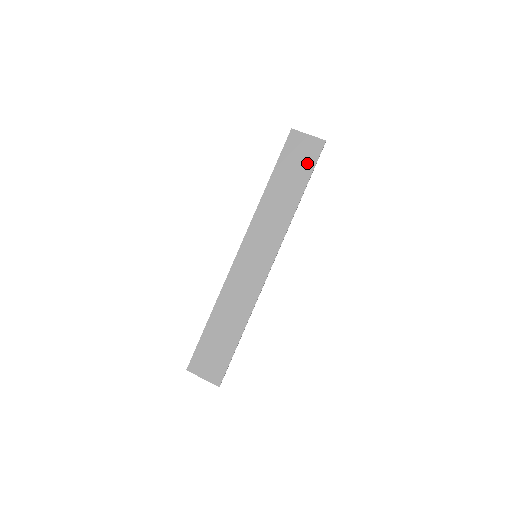
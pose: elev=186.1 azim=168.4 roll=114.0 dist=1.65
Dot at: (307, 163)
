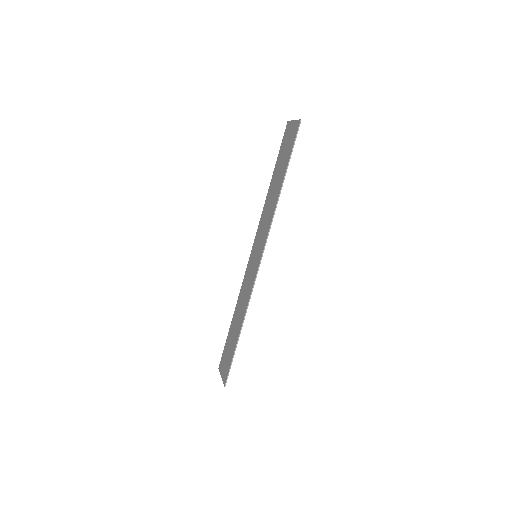
Dot at: (289, 150)
